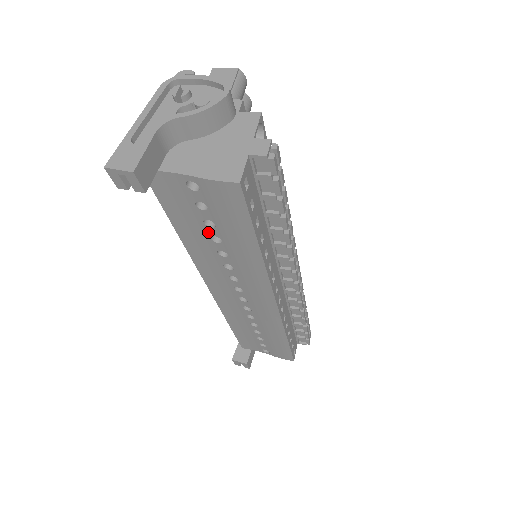
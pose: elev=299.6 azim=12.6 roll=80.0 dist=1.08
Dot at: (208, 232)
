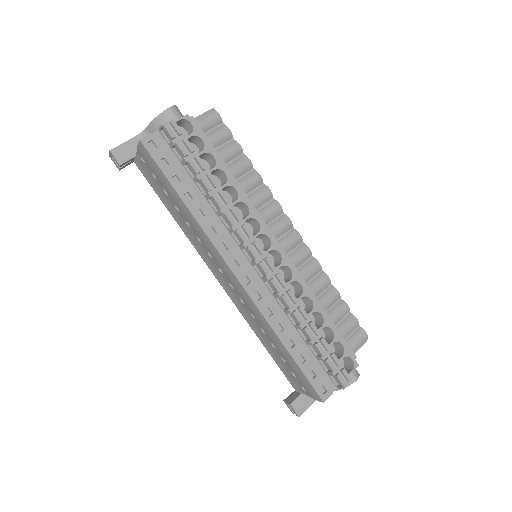
Dot at: (172, 202)
